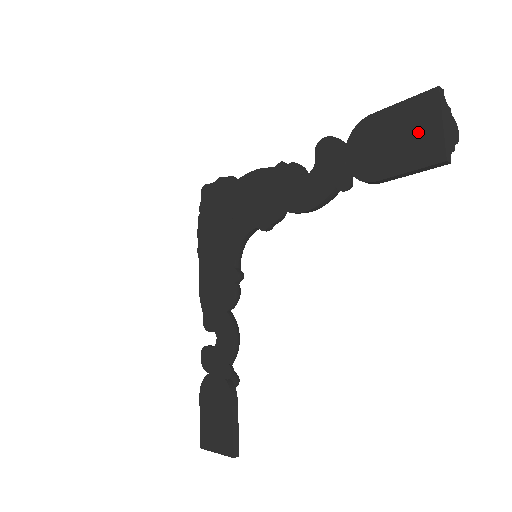
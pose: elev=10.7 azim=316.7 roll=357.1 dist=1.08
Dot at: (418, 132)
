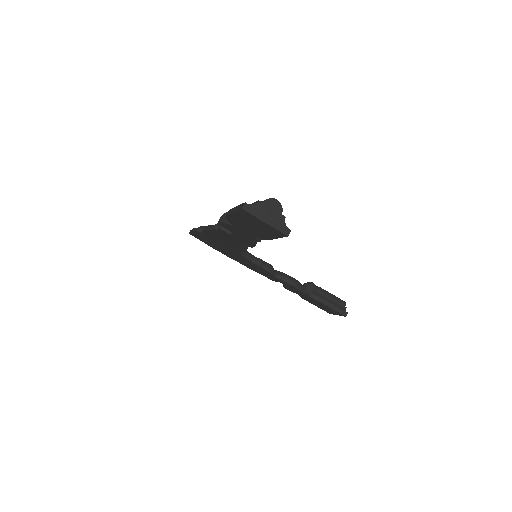
Dot at: (259, 225)
